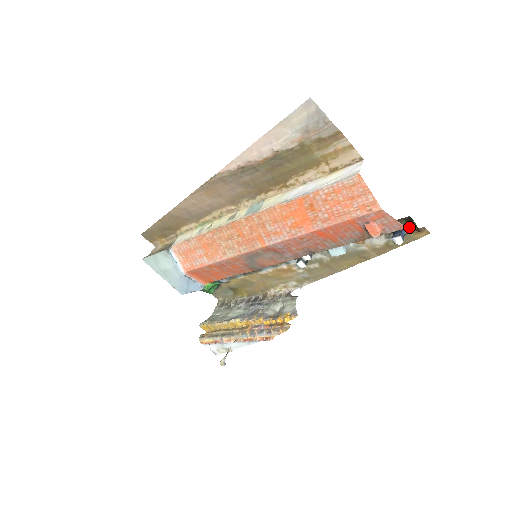
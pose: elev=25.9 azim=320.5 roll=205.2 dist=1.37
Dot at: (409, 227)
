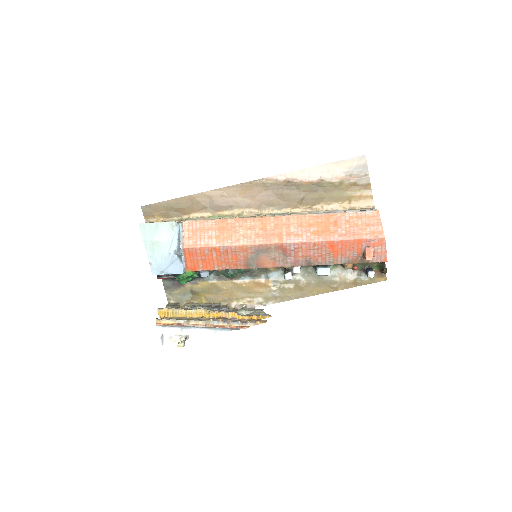
Dot at: (376, 270)
